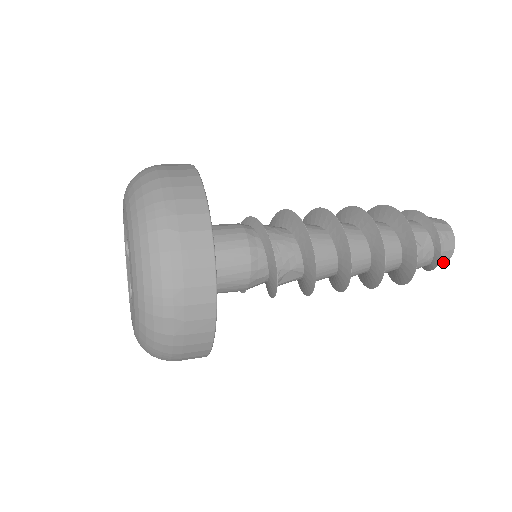
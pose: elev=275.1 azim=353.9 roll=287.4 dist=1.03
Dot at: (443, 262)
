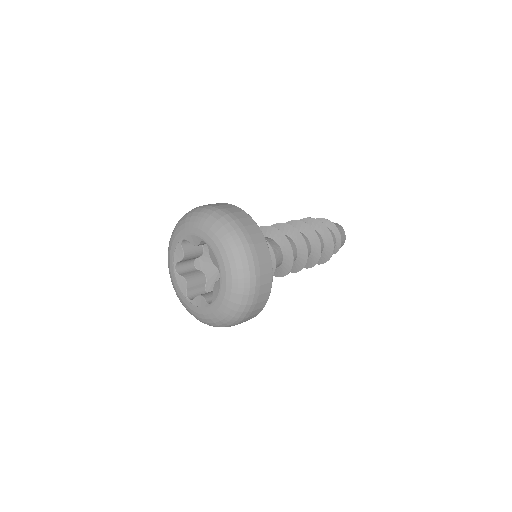
Dot at: occluded
